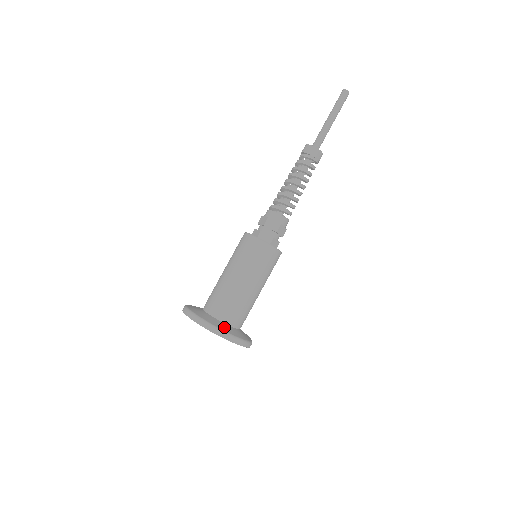
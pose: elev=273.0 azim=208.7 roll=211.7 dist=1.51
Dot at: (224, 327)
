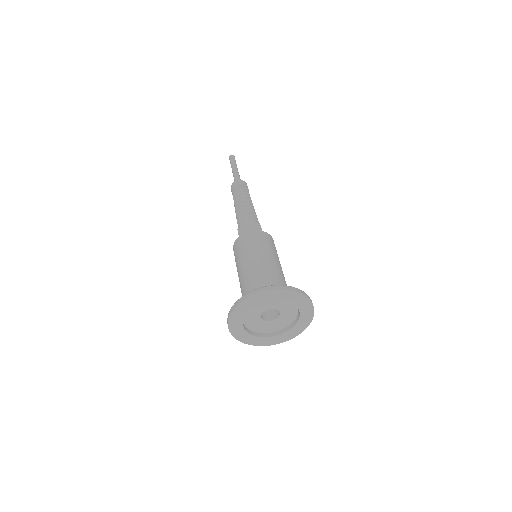
Dot at: occluded
